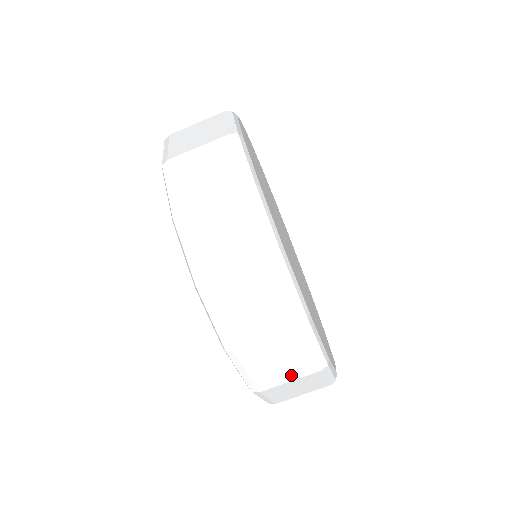
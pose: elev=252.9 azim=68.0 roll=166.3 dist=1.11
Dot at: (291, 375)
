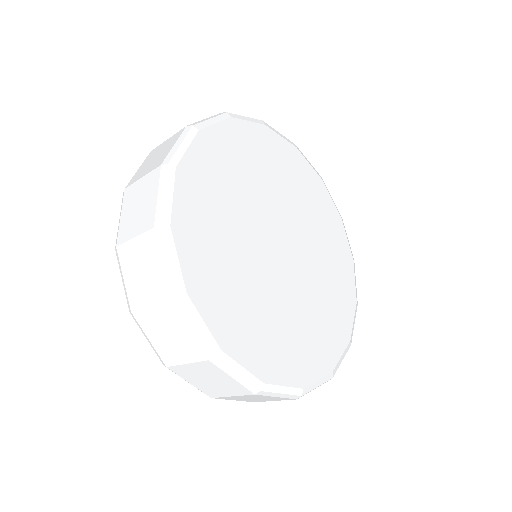
Dot at: occluded
